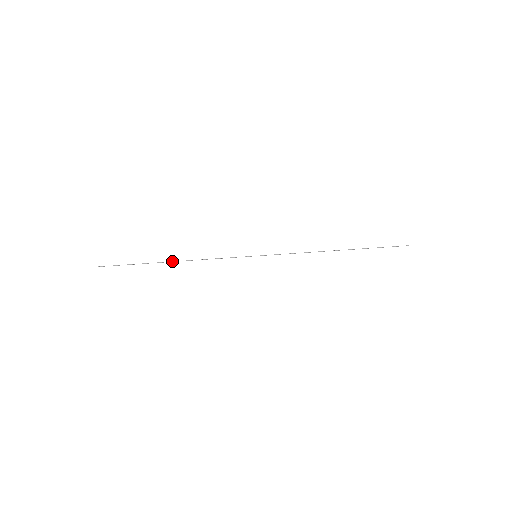
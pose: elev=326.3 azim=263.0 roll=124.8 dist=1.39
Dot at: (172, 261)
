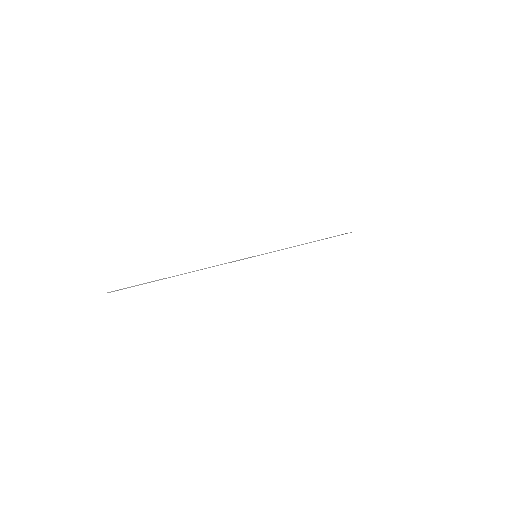
Dot at: occluded
